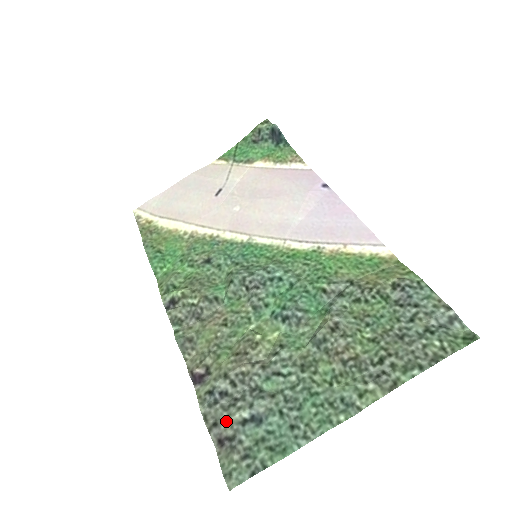
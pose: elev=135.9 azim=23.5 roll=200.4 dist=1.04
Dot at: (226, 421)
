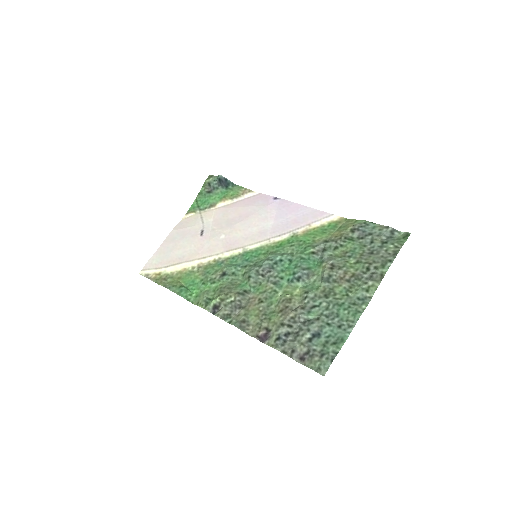
Dot at: (299, 345)
